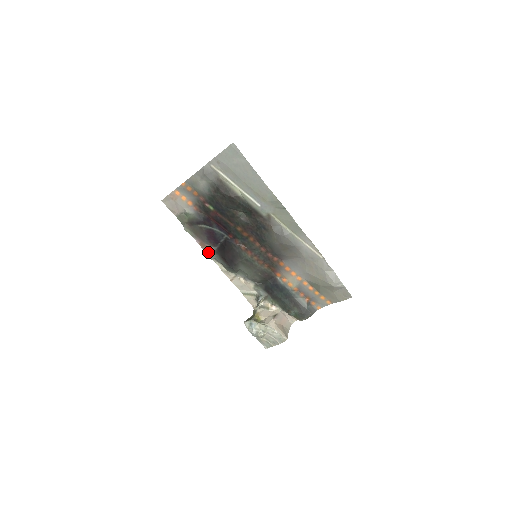
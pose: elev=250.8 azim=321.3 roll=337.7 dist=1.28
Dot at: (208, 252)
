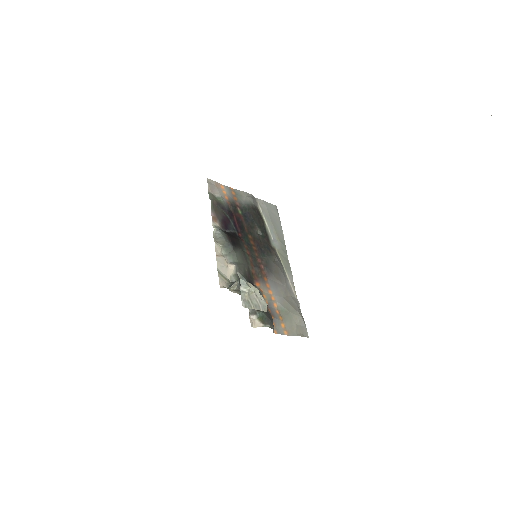
Dot at: (214, 226)
